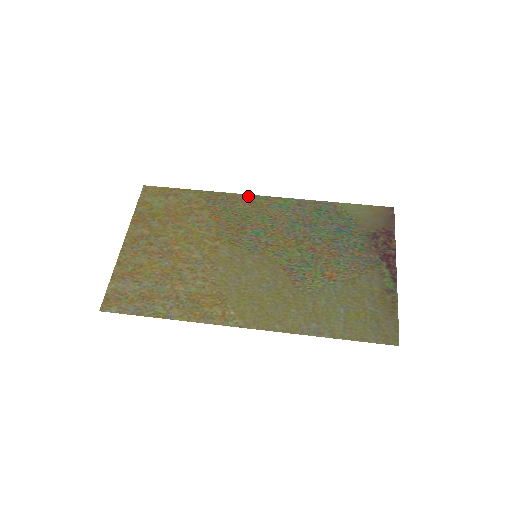
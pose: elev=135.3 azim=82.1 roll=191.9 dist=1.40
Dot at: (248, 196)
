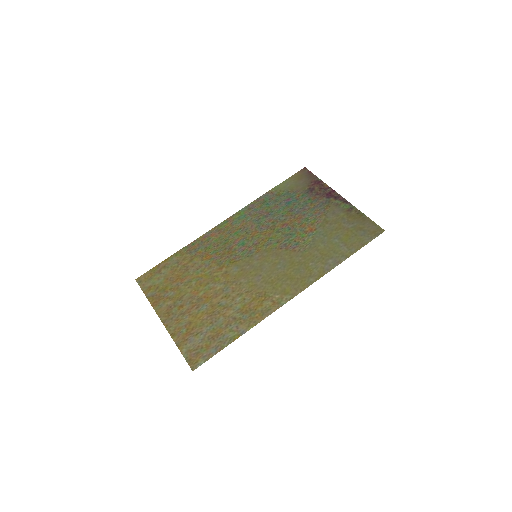
Dot at: (213, 229)
